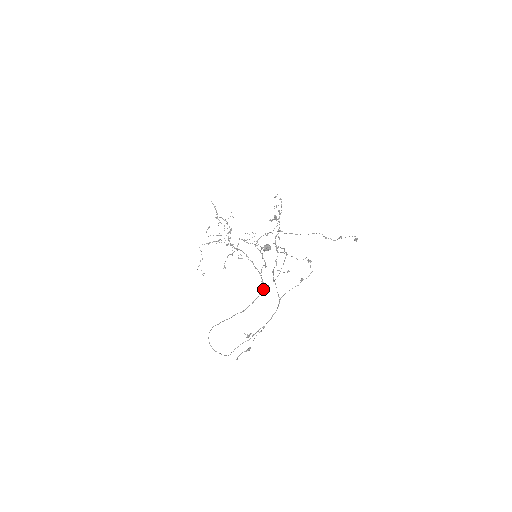
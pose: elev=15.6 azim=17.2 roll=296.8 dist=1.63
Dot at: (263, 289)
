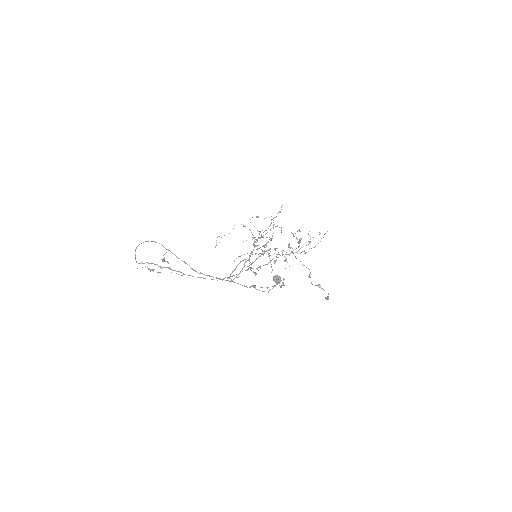
Dot at: (229, 278)
